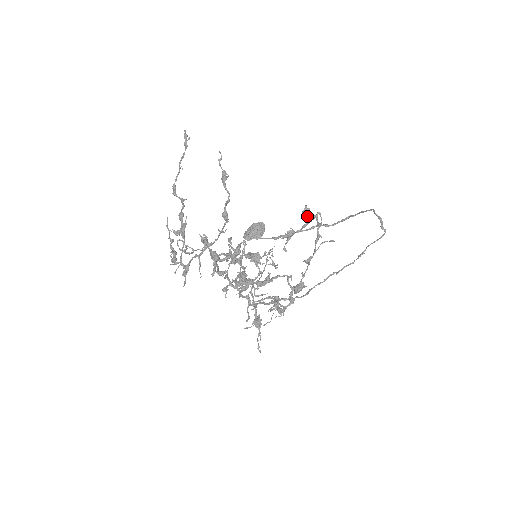
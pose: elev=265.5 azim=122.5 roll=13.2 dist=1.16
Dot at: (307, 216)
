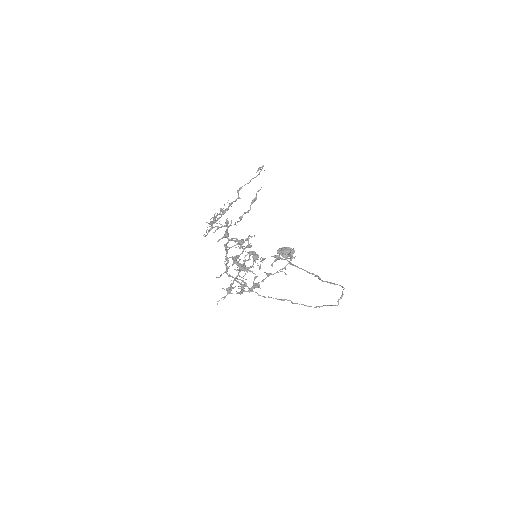
Dot at: (291, 255)
